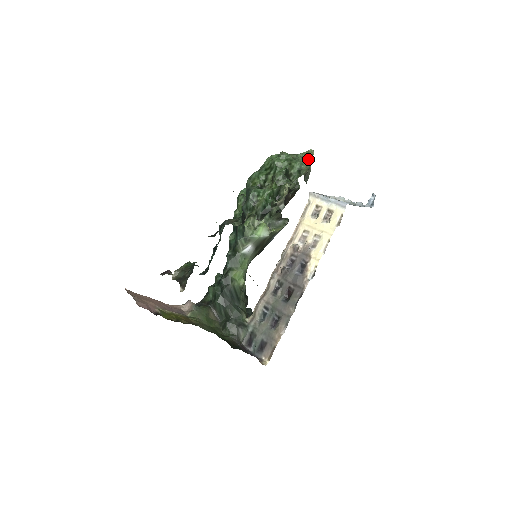
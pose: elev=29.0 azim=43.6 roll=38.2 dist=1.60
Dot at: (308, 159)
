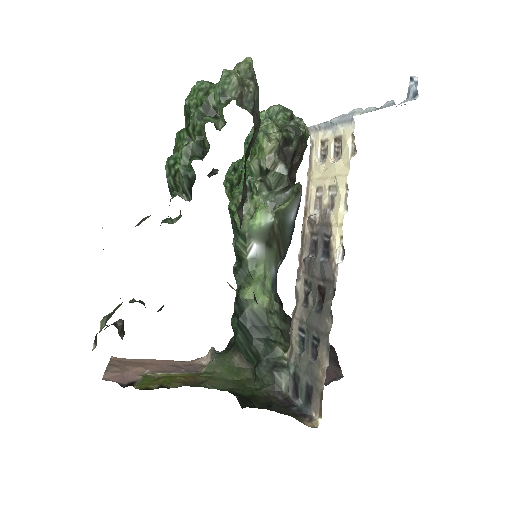
Dot at: (235, 72)
